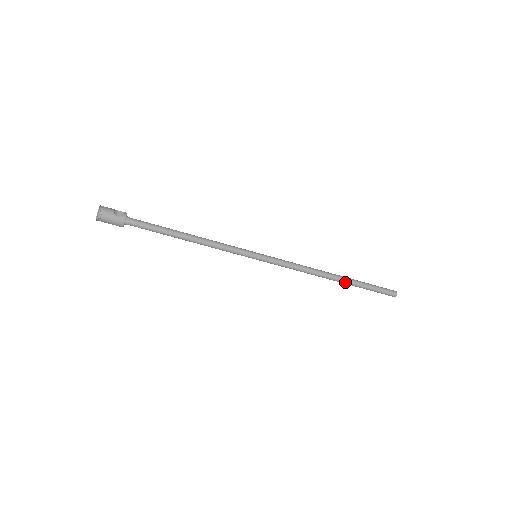
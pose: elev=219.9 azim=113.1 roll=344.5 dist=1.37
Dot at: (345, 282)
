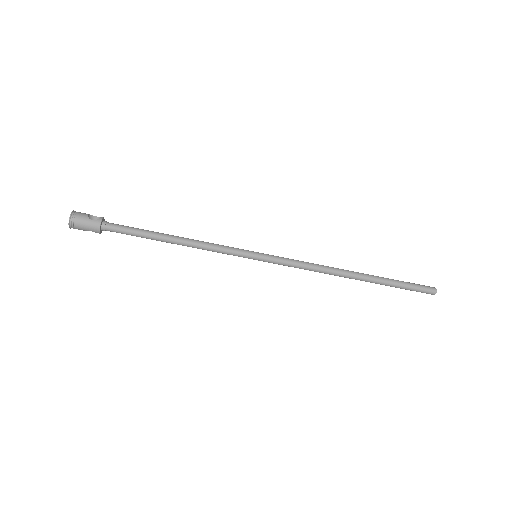
Dot at: (368, 280)
